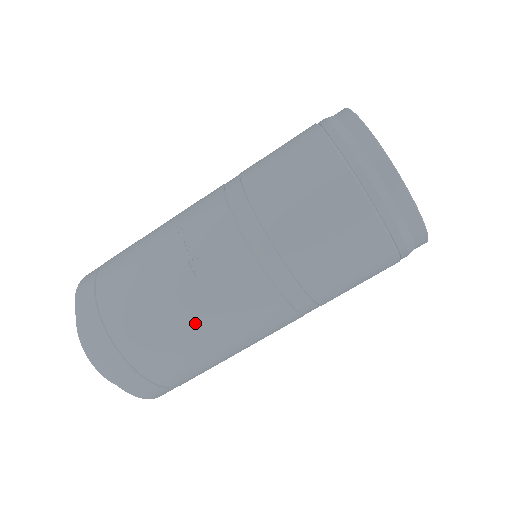
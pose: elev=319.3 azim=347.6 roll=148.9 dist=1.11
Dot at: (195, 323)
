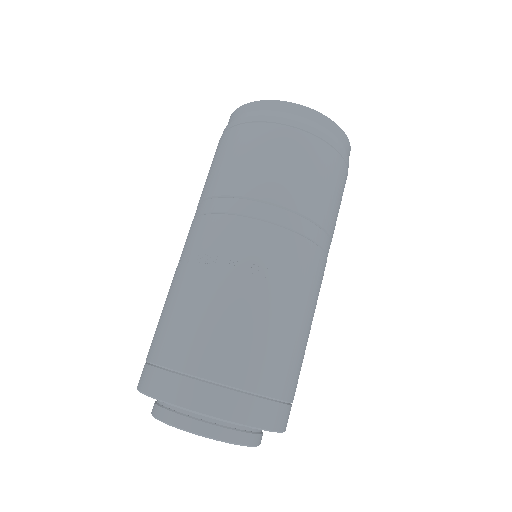
Dot at: (290, 316)
